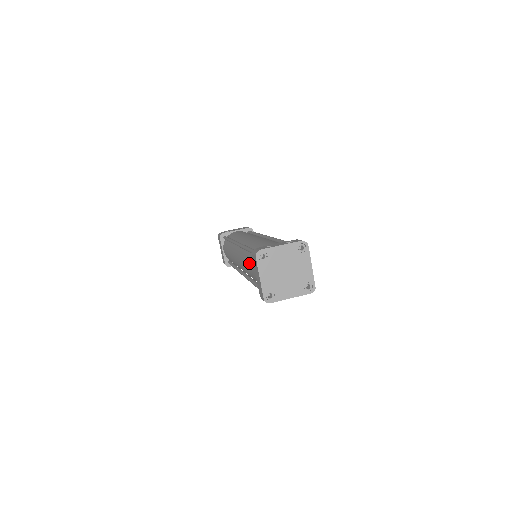
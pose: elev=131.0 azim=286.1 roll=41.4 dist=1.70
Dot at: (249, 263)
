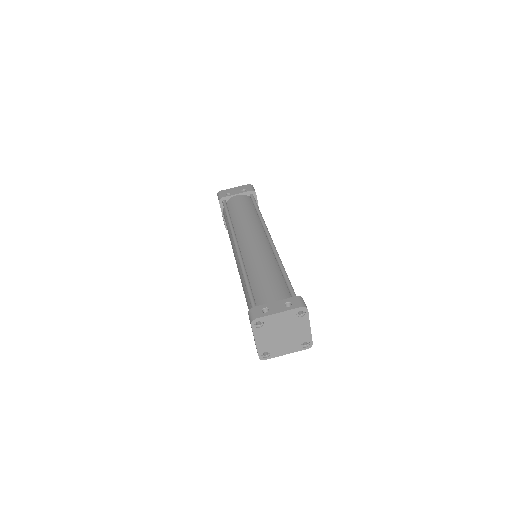
Dot at: (246, 298)
